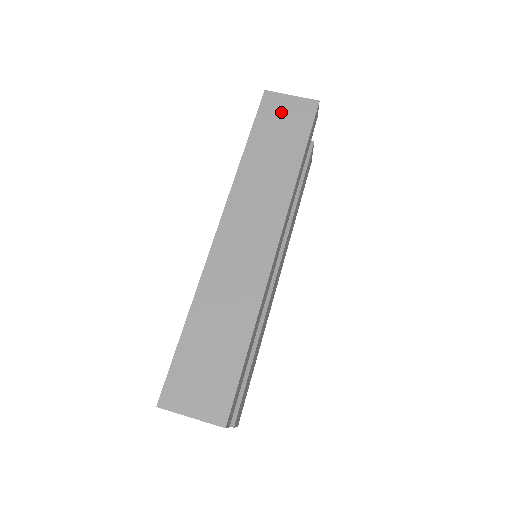
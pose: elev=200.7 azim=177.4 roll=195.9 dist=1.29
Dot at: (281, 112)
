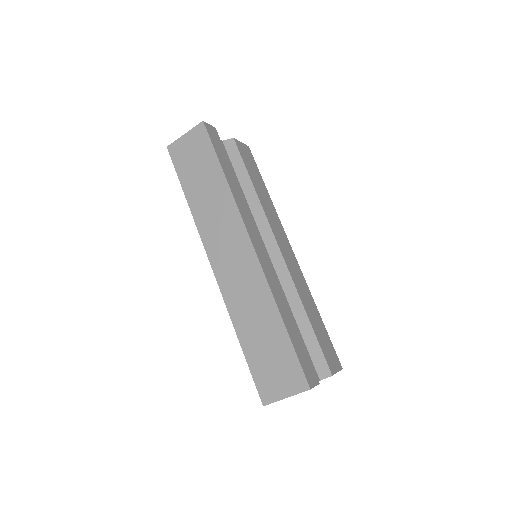
Dot at: (187, 153)
